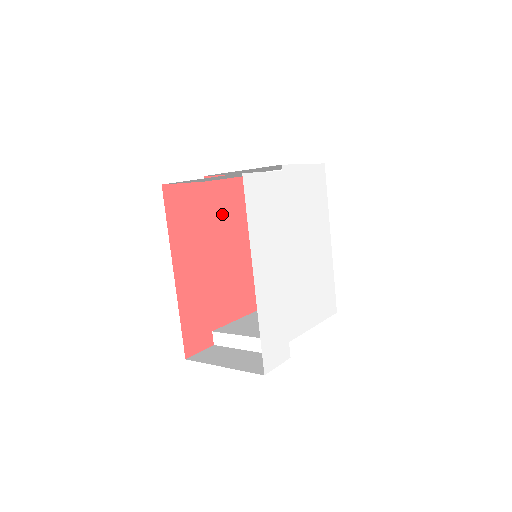
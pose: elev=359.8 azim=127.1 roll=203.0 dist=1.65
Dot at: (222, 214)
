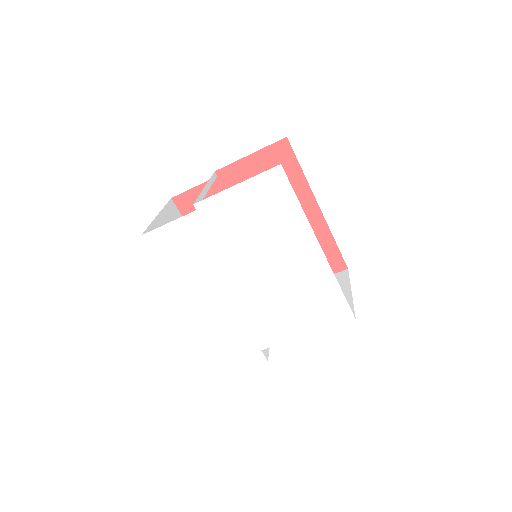
Dot at: occluded
